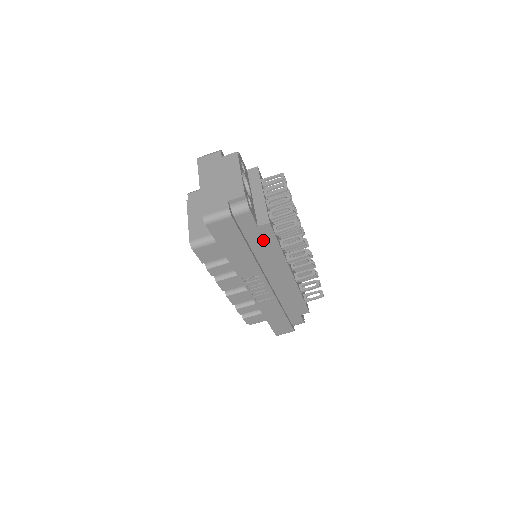
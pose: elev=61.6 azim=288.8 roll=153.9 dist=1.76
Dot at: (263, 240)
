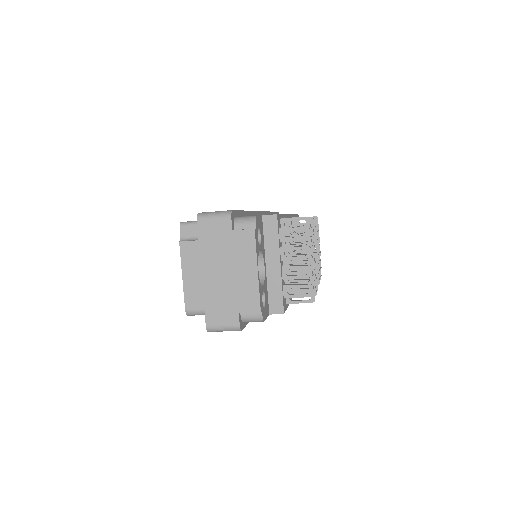
Dot at: occluded
